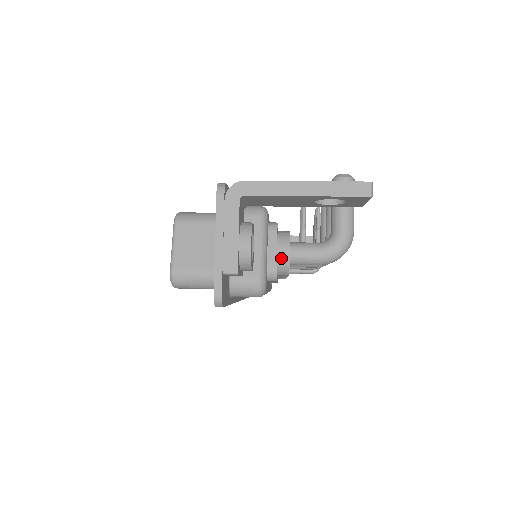
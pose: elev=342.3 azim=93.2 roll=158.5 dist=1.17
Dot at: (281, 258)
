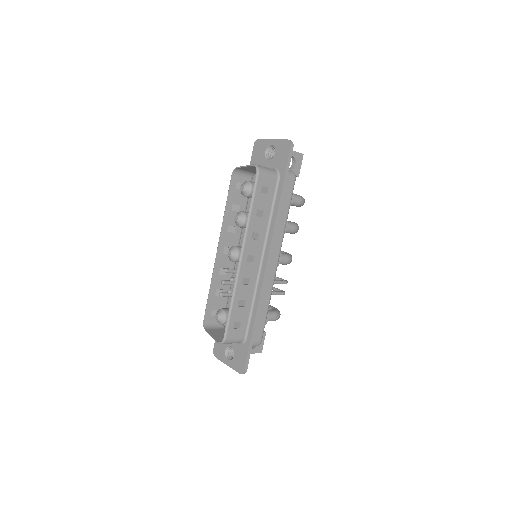
Dot at: occluded
